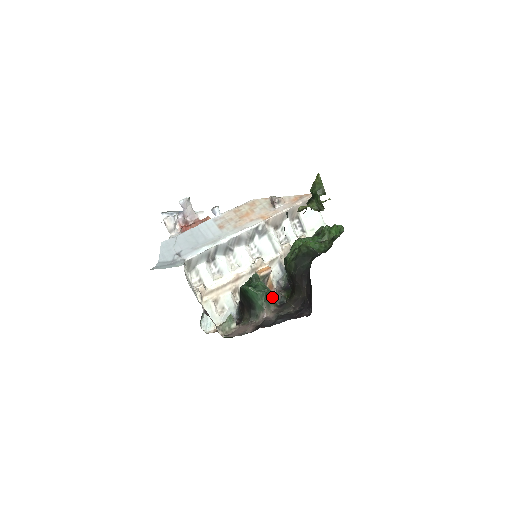
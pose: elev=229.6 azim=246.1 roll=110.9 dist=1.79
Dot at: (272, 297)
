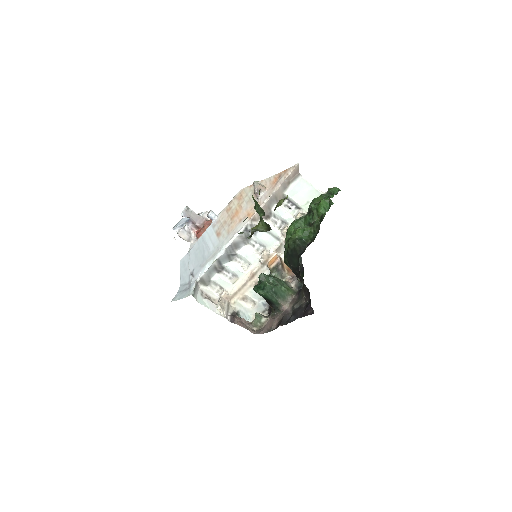
Dot at: (285, 290)
